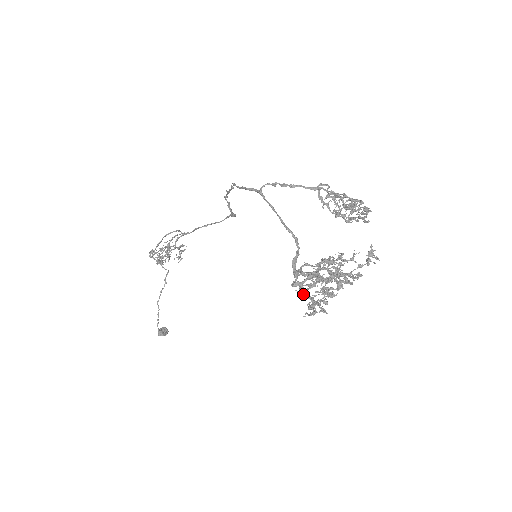
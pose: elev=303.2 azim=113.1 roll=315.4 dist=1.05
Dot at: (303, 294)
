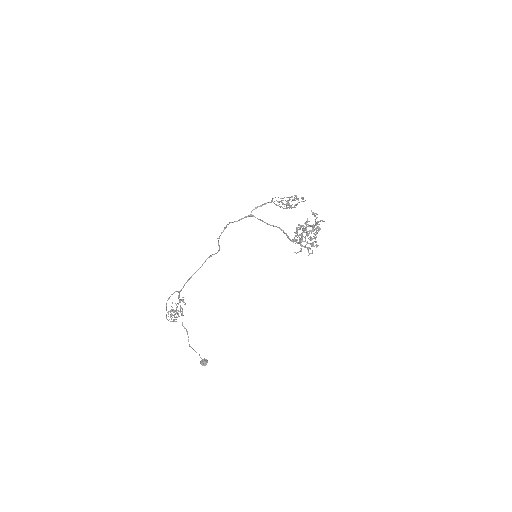
Dot at: (303, 246)
